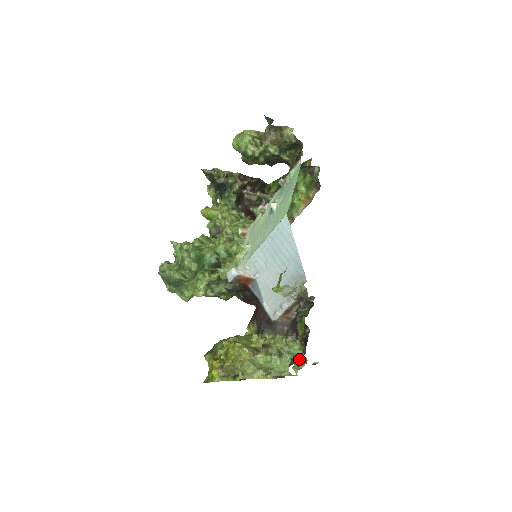
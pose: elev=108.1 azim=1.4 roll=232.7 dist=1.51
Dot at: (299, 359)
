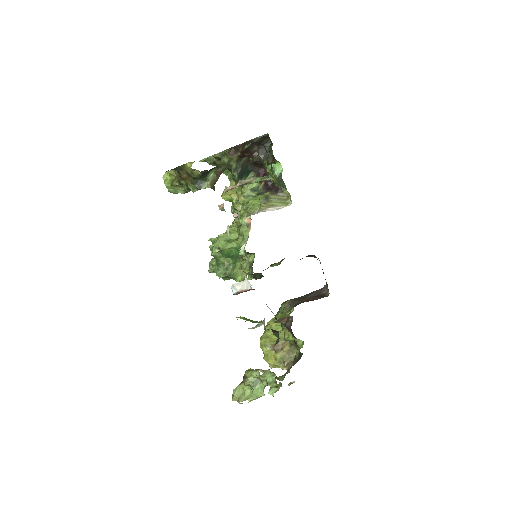
Dot at: (274, 384)
